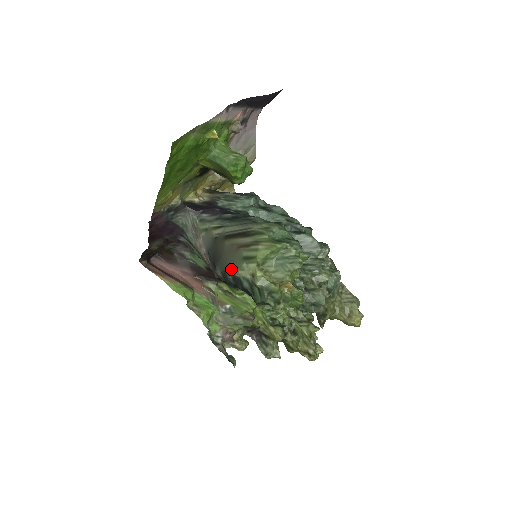
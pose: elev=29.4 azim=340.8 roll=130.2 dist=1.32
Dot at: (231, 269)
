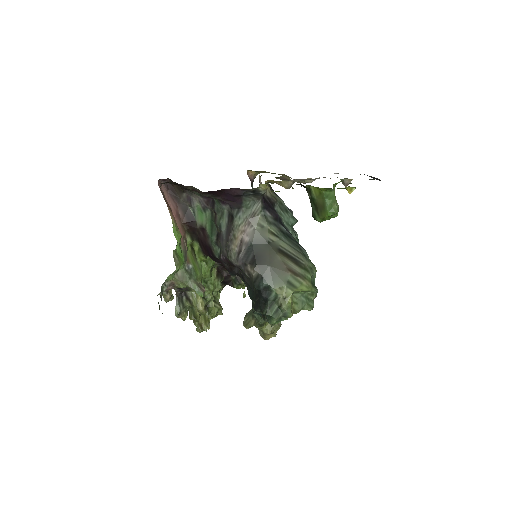
Dot at: (271, 281)
